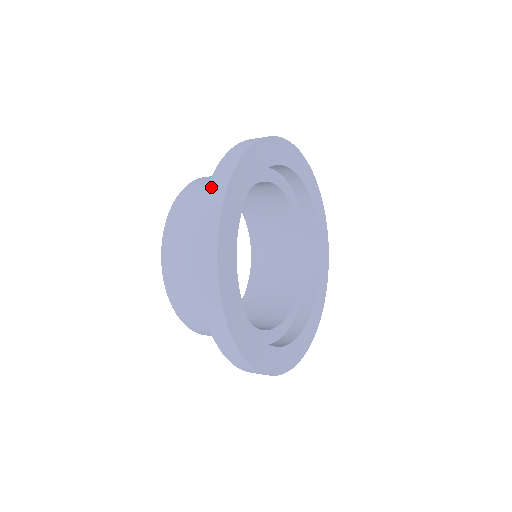
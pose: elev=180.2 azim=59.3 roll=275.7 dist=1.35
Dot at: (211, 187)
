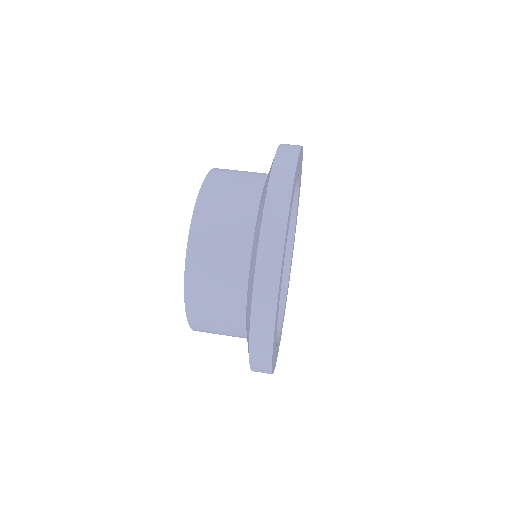
Dot at: (268, 211)
